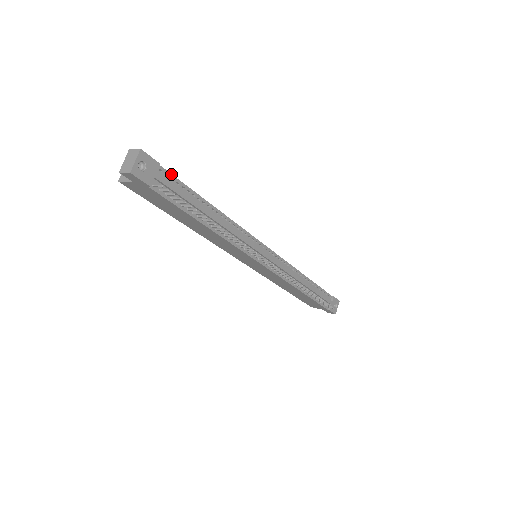
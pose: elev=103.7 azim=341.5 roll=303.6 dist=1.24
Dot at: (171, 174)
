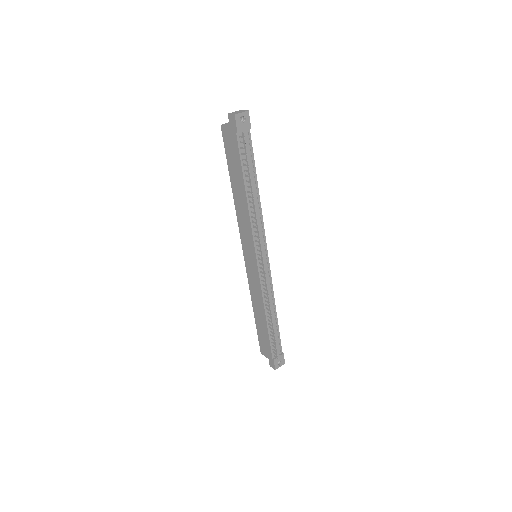
Dot at: occluded
